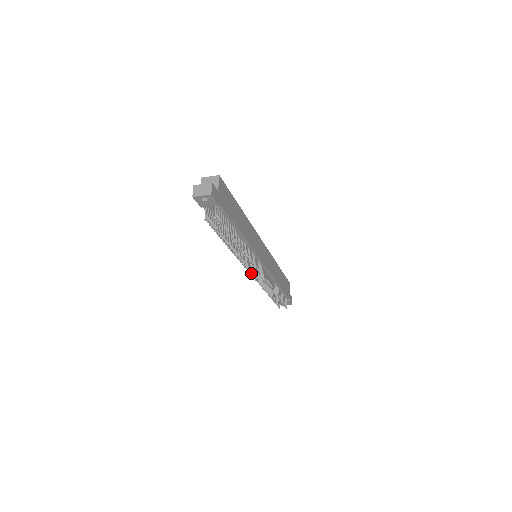
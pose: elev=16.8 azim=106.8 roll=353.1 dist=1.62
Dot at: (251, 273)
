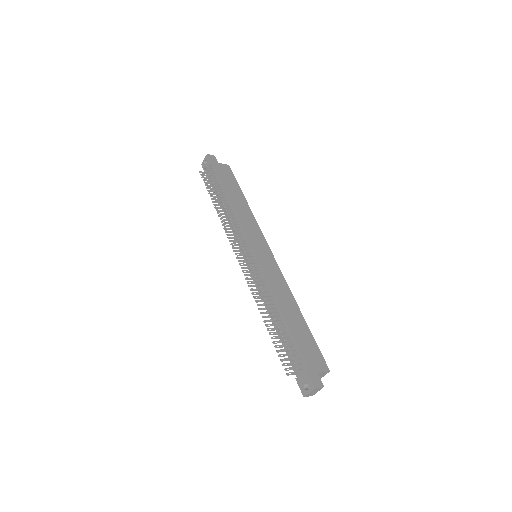
Dot at: (237, 257)
